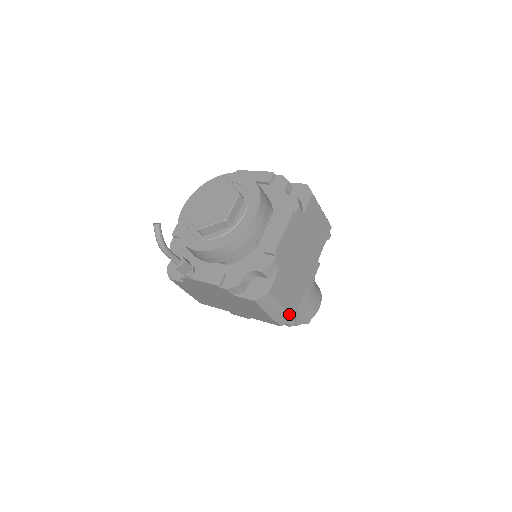
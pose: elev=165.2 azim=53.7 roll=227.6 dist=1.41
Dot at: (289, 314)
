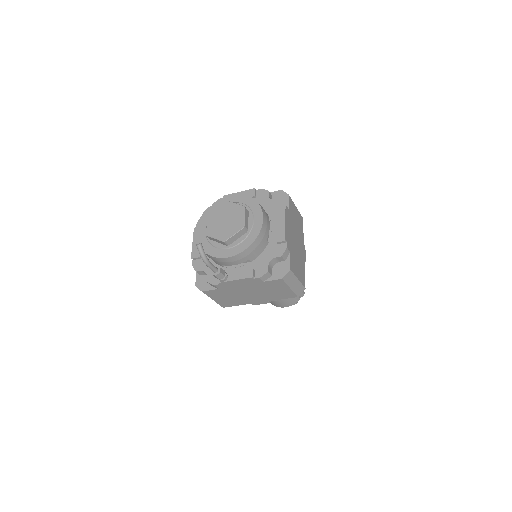
Dot at: (302, 285)
